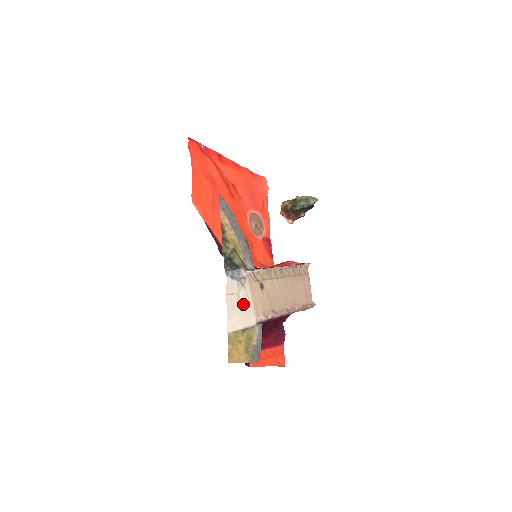
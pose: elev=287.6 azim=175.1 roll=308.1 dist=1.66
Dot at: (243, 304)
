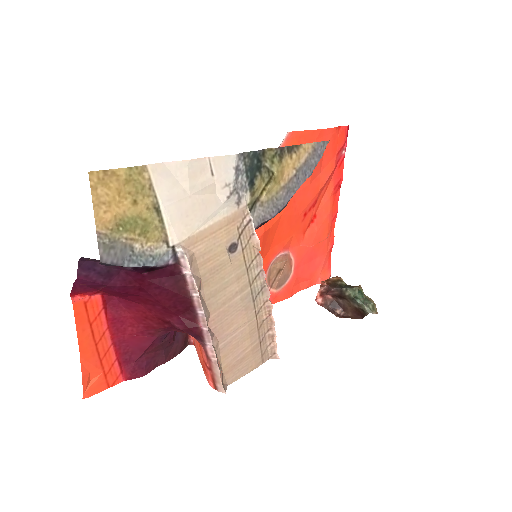
Dot at: (201, 202)
